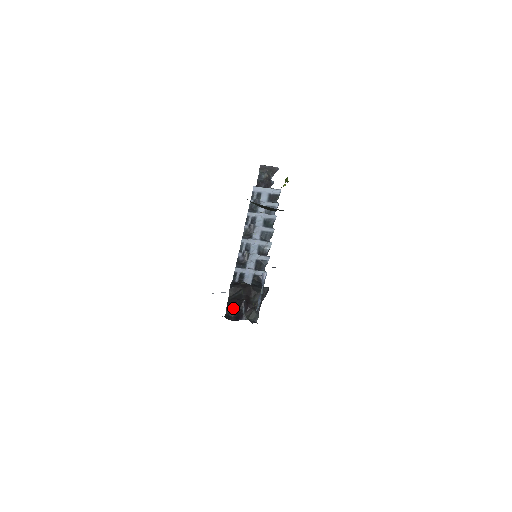
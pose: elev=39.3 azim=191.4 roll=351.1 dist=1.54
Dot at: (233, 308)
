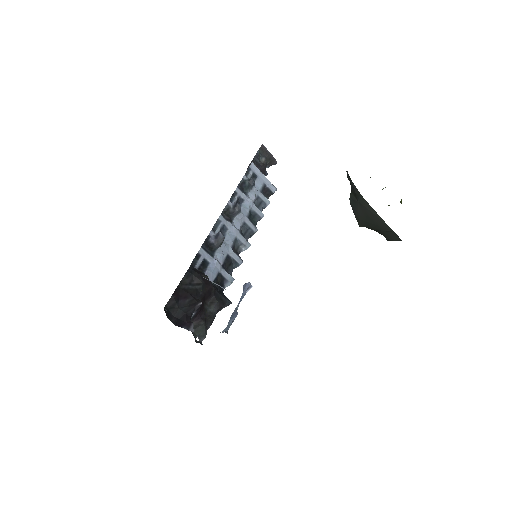
Dot at: (180, 303)
